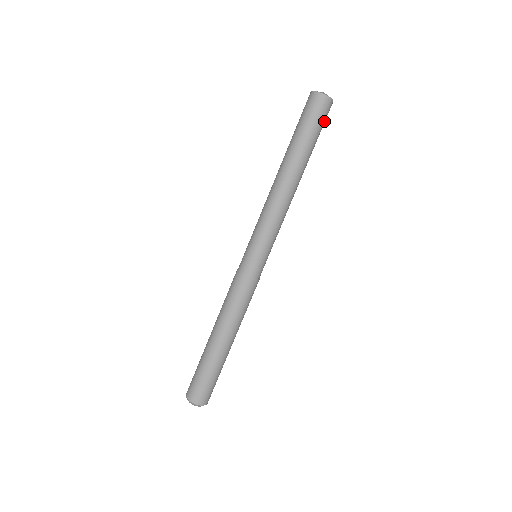
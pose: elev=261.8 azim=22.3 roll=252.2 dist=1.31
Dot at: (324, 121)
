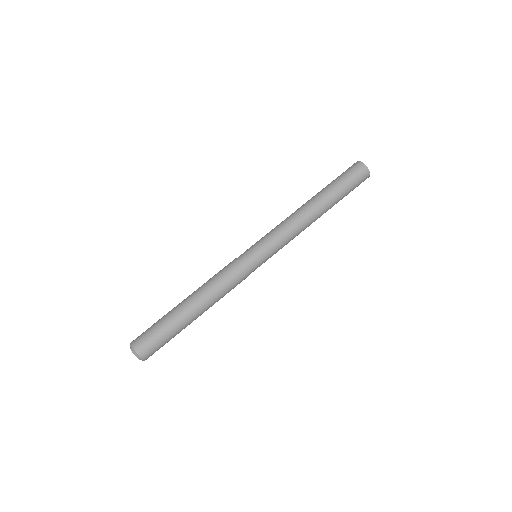
Dot at: (357, 182)
